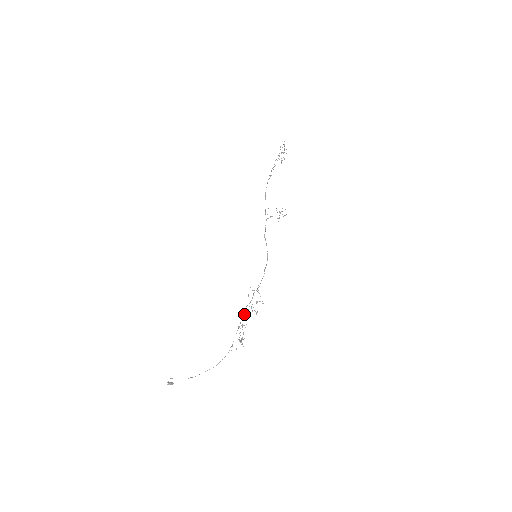
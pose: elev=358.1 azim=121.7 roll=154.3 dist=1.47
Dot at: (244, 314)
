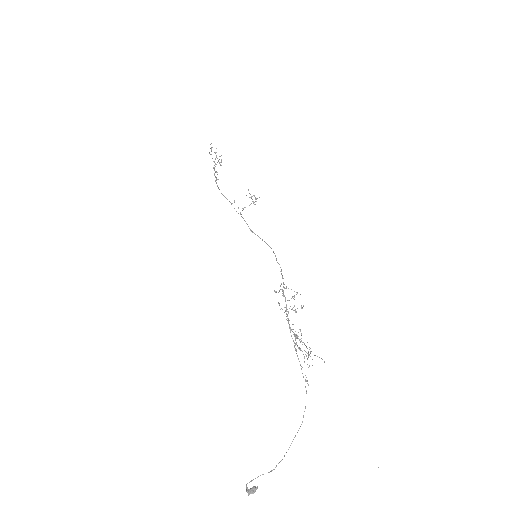
Dot at: (289, 324)
